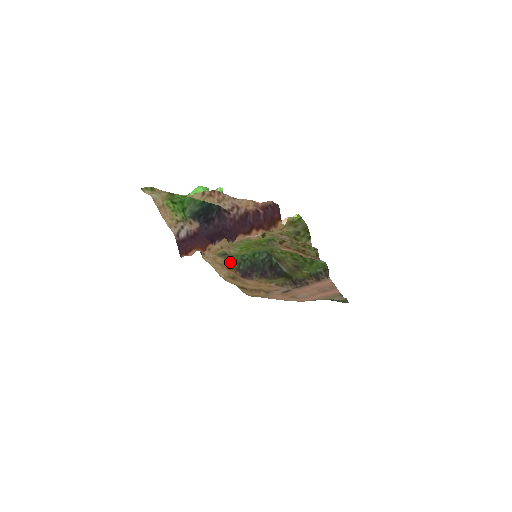
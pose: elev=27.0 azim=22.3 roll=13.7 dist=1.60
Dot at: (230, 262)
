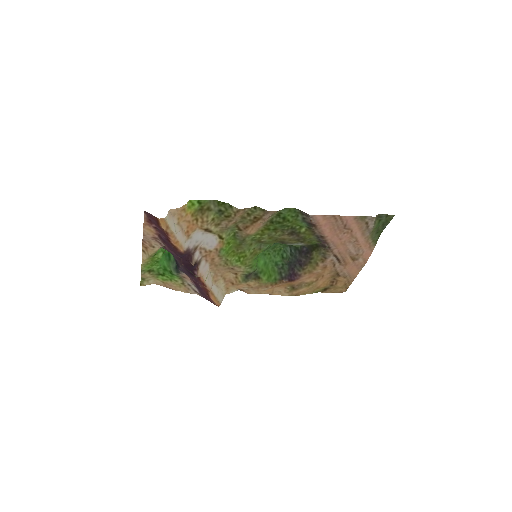
Dot at: (264, 278)
